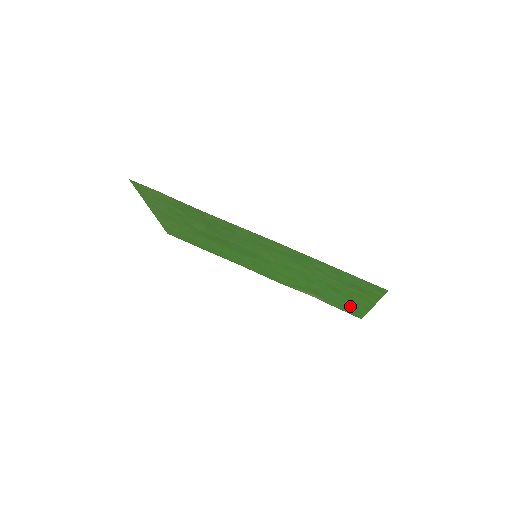
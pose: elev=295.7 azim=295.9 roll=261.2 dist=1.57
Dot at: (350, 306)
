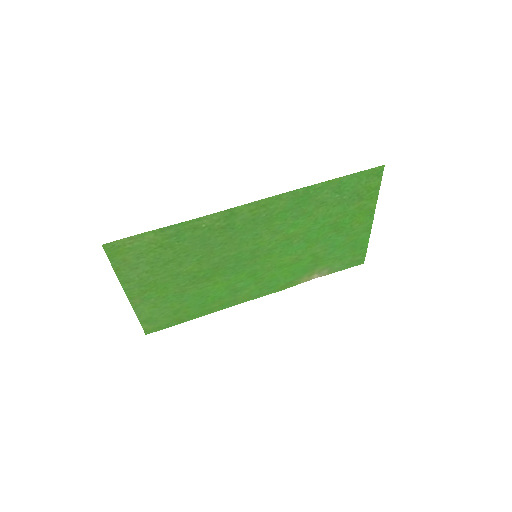
Dot at: (353, 247)
